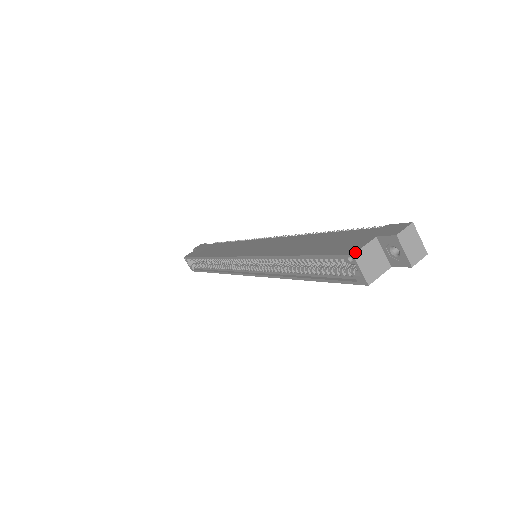
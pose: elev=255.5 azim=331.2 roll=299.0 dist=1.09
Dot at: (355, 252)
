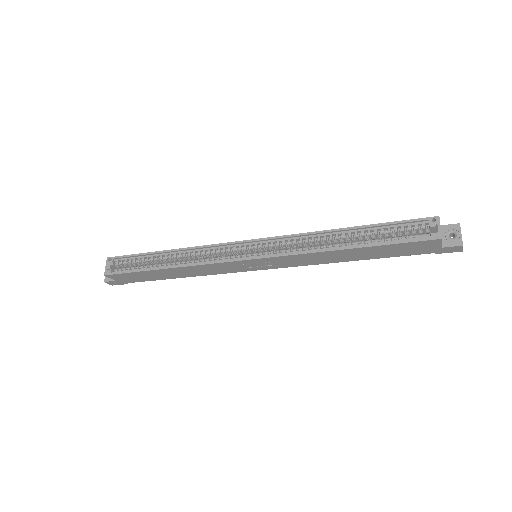
Dot at: (439, 217)
